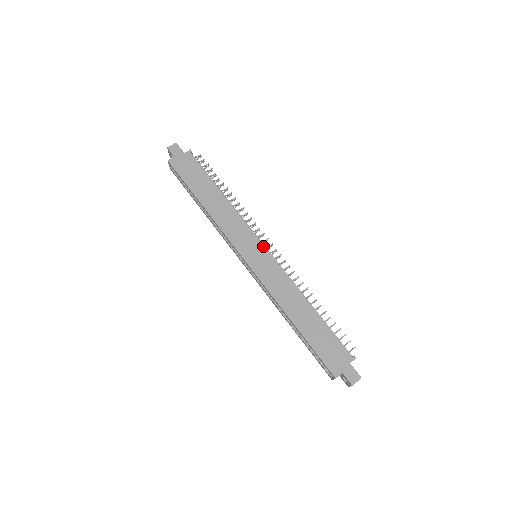
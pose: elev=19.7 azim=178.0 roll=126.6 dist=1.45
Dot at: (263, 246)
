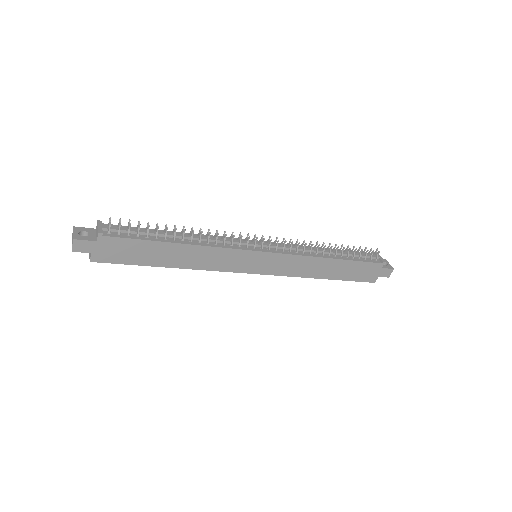
Dot at: (260, 253)
